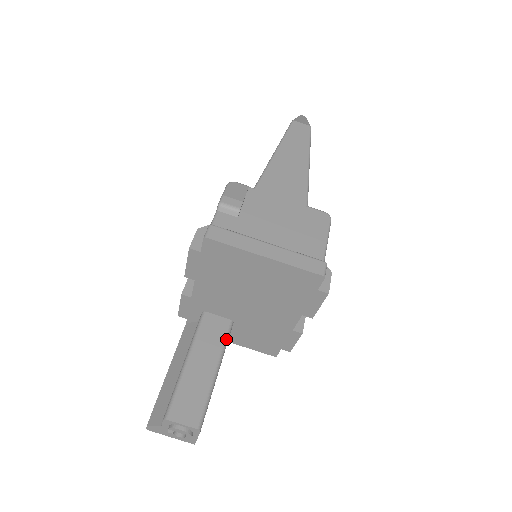
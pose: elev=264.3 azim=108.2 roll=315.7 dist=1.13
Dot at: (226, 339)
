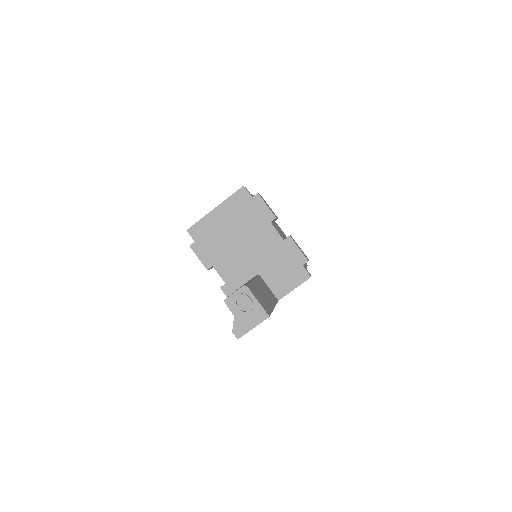
Dot at: occluded
